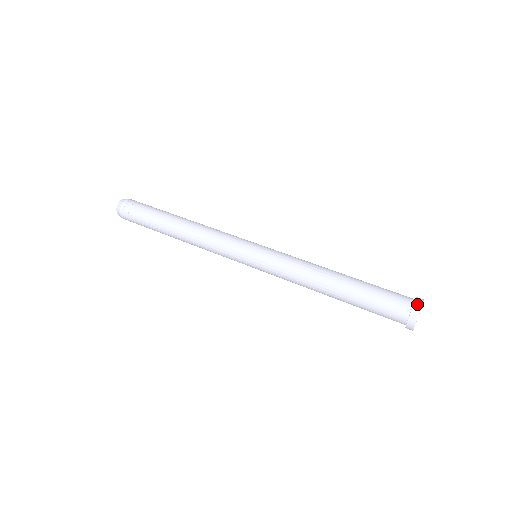
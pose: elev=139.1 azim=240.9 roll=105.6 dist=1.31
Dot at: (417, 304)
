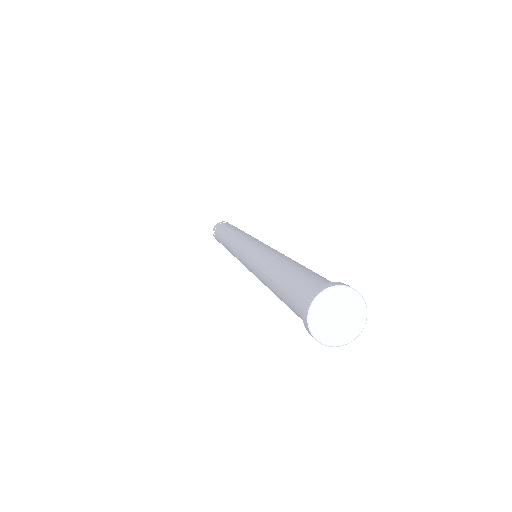
Dot at: (319, 288)
